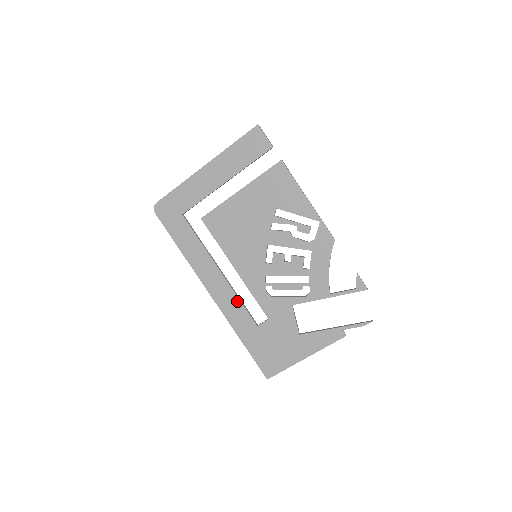
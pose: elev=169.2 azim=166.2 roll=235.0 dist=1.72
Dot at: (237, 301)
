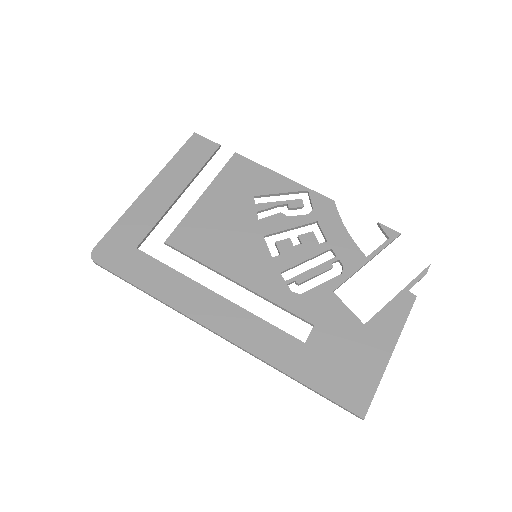
Dot at: (260, 323)
